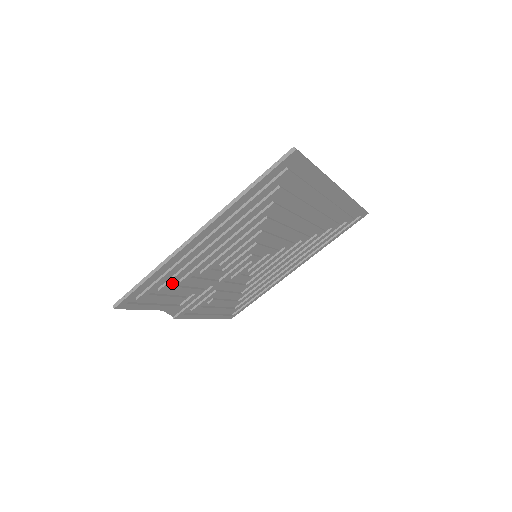
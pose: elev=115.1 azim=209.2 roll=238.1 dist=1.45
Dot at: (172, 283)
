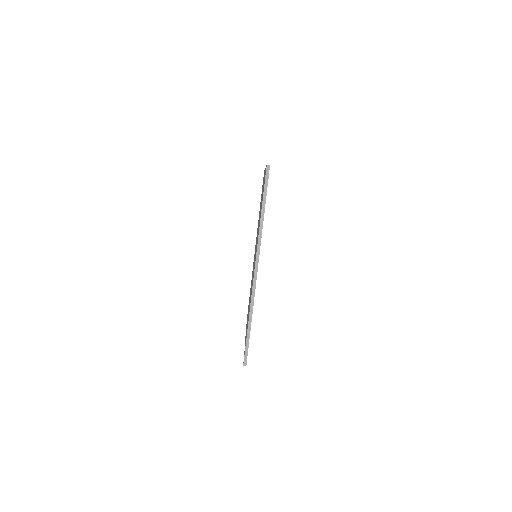
Dot at: occluded
